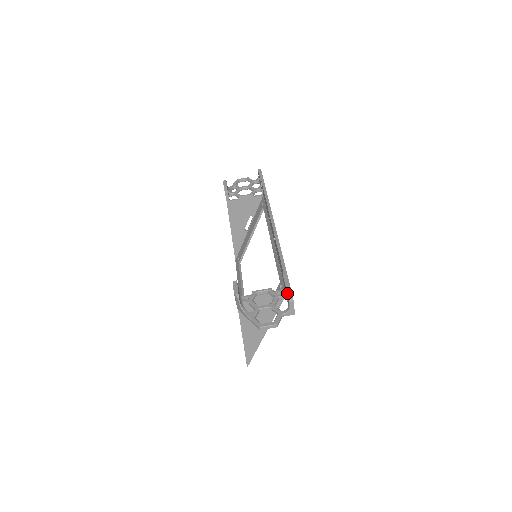
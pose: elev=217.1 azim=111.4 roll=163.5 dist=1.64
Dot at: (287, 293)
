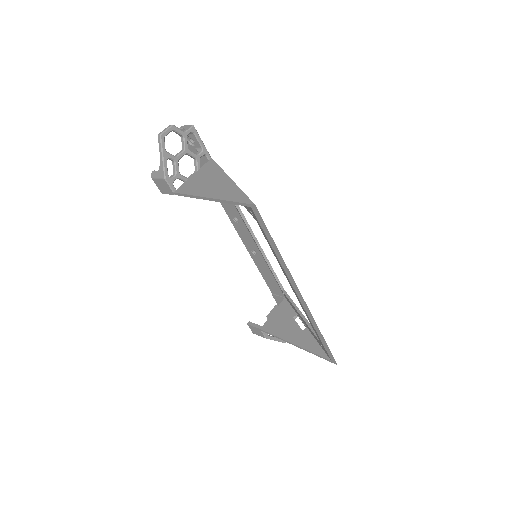
Dot at: occluded
